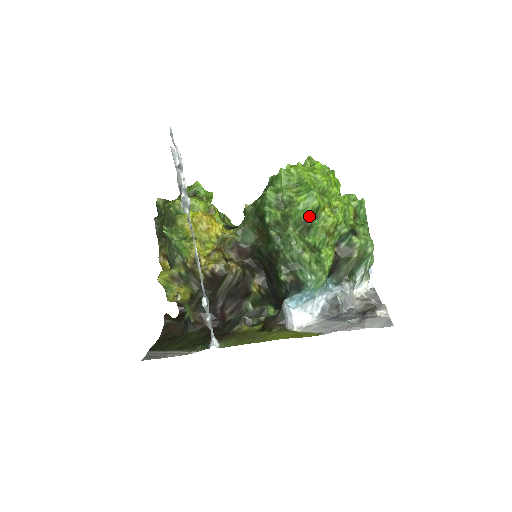
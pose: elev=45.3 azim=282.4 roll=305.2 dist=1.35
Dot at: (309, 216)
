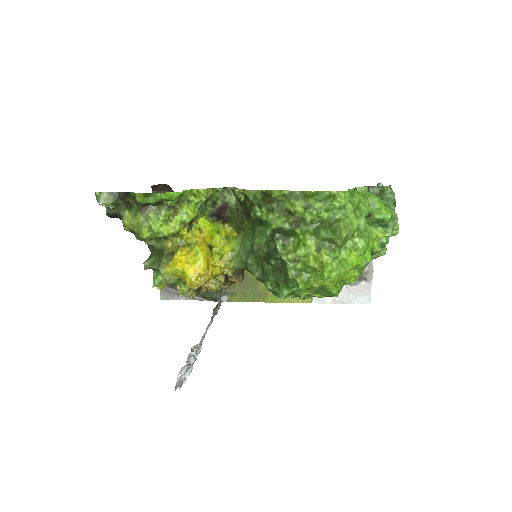
Dot at: occluded
